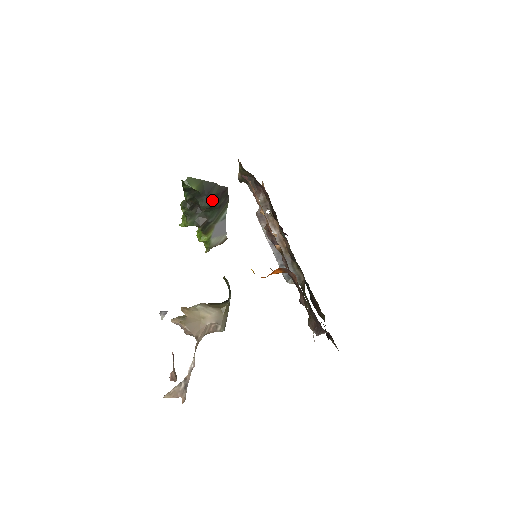
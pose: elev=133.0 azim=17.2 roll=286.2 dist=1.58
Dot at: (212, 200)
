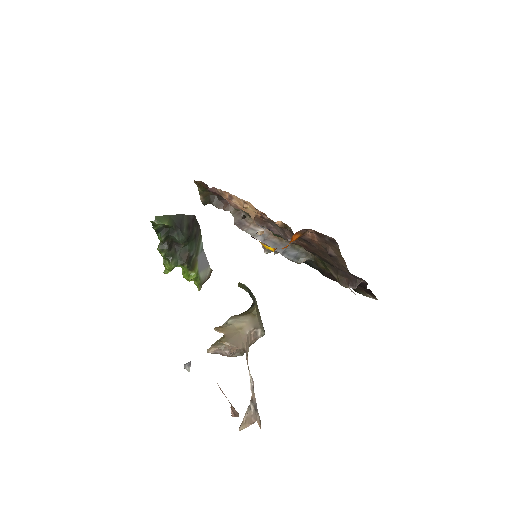
Dot at: (186, 231)
